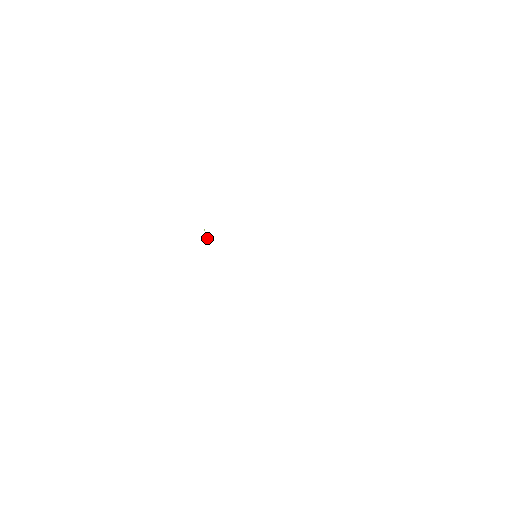
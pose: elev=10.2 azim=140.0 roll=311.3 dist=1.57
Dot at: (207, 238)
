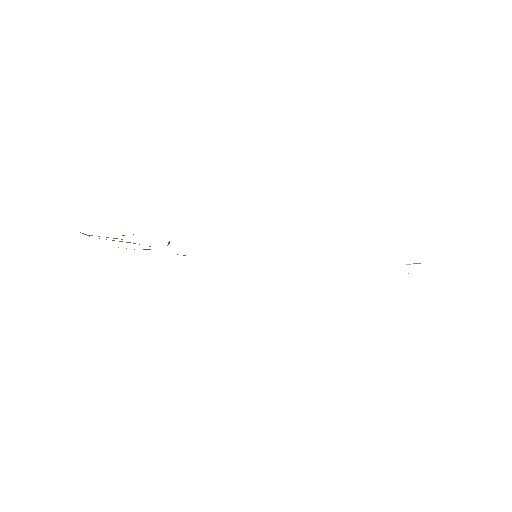
Dot at: (169, 243)
